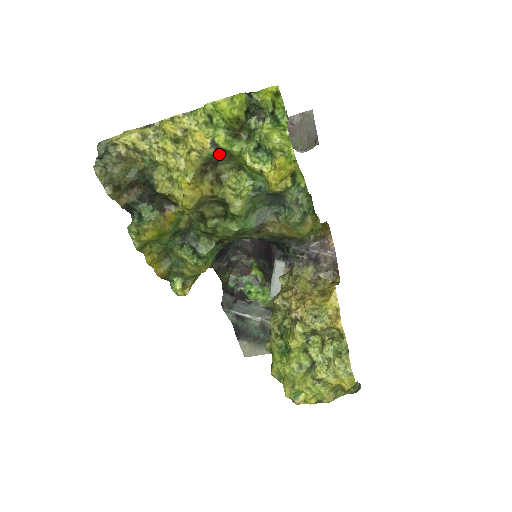
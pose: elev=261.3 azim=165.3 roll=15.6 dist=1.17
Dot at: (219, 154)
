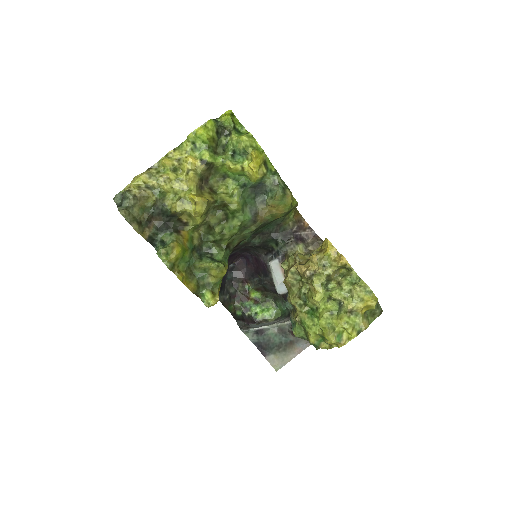
Dot at: (208, 169)
